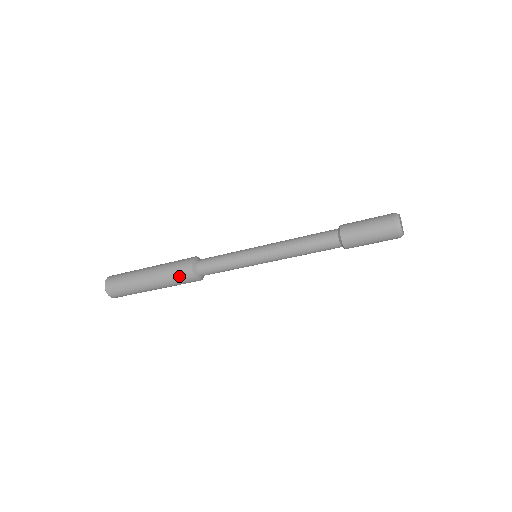
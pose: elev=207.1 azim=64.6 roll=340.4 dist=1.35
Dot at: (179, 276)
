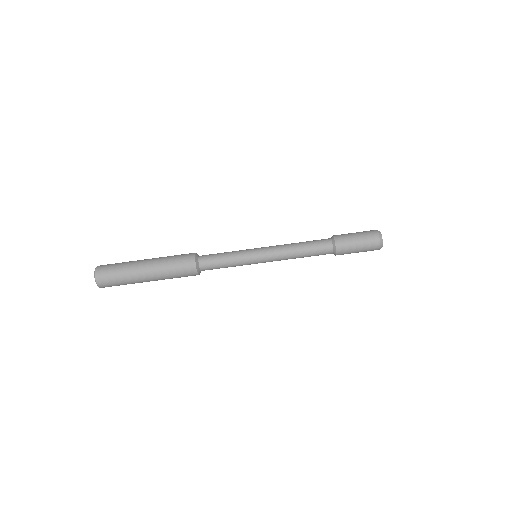
Dot at: (180, 257)
